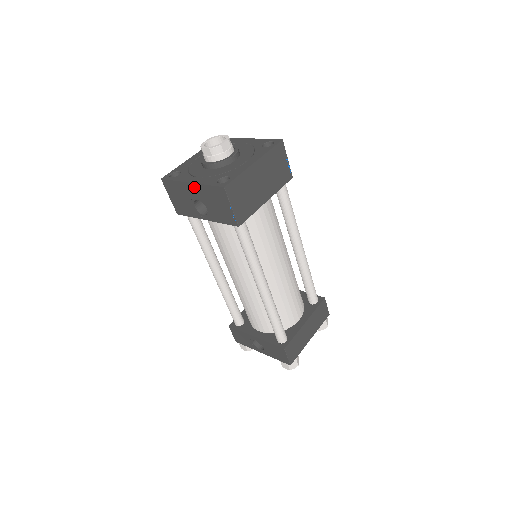
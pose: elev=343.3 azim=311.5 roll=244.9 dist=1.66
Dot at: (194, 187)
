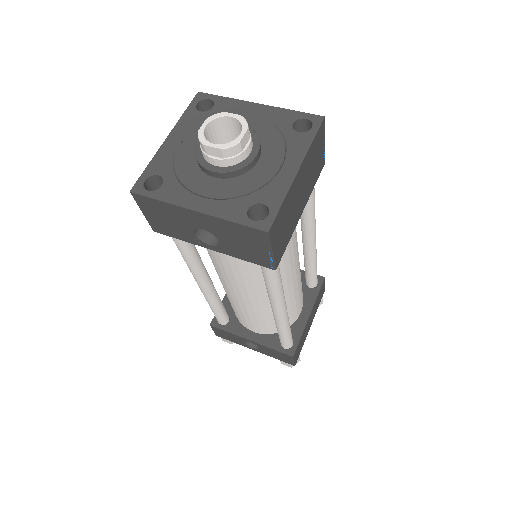
Dot at: (201, 217)
